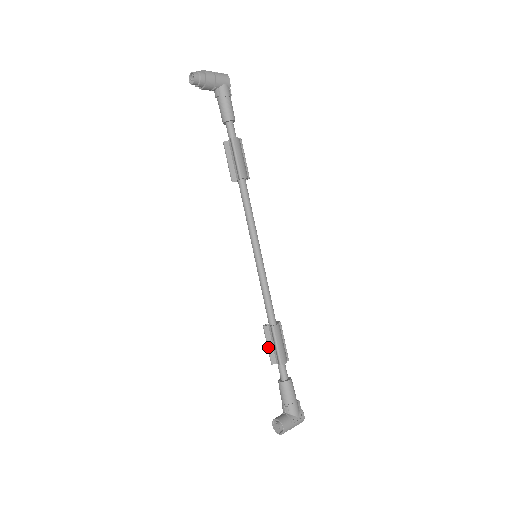
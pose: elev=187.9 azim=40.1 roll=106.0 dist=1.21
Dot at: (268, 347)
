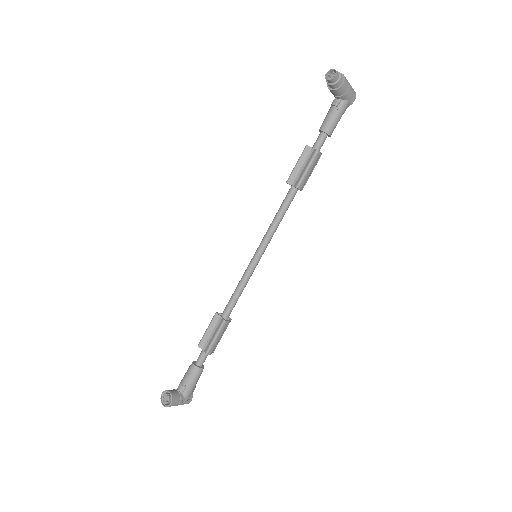
Dot at: (206, 332)
